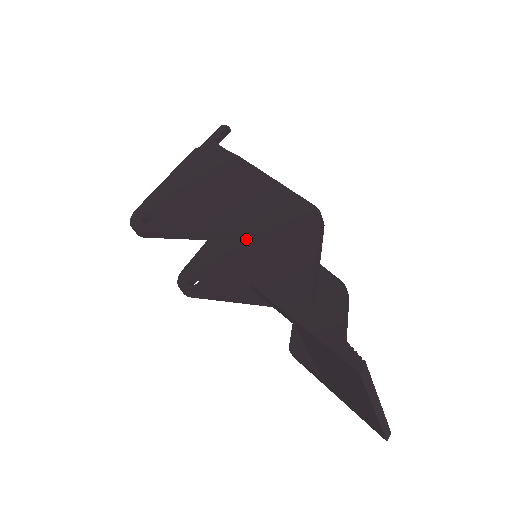
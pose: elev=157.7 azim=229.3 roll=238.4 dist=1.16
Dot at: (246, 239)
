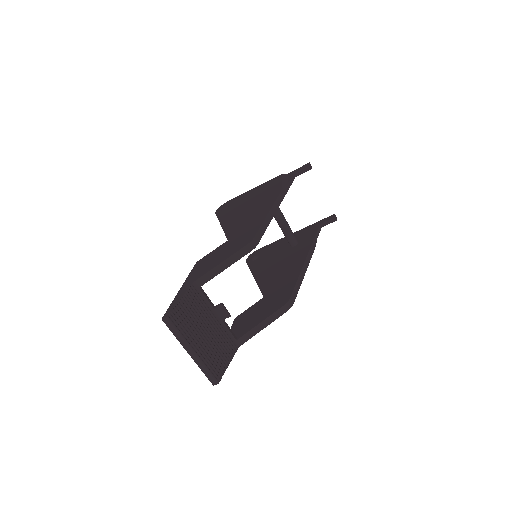
Dot at: occluded
